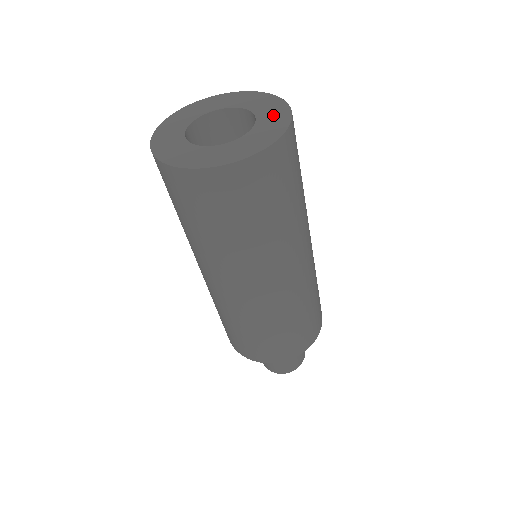
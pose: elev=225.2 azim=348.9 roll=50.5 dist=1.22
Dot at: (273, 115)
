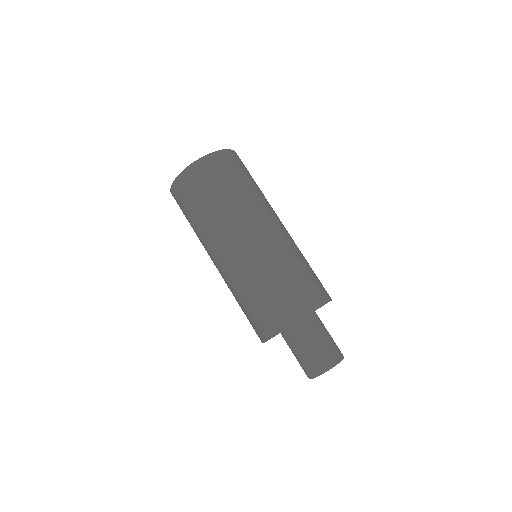
Dot at: occluded
